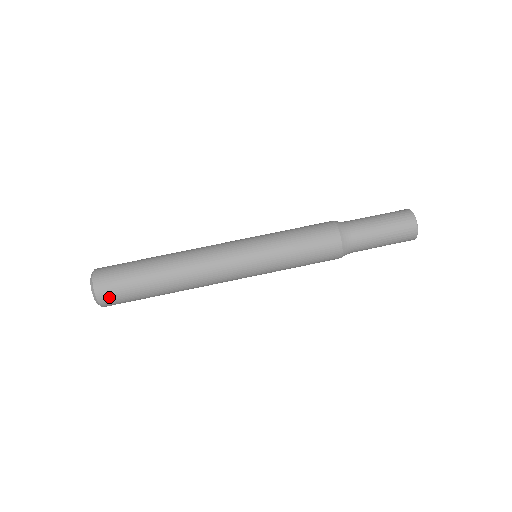
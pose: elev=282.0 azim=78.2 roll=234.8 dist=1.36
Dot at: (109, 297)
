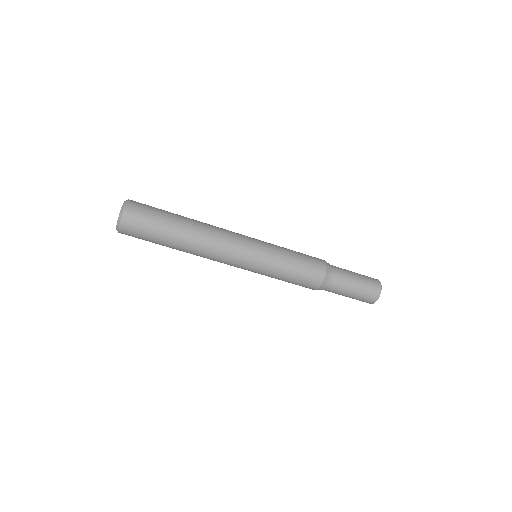
Dot at: (130, 228)
